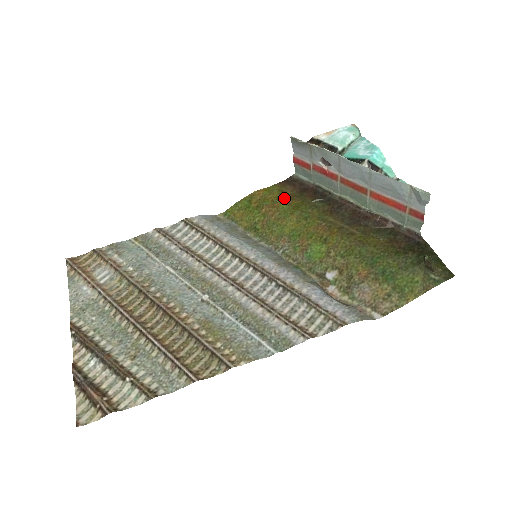
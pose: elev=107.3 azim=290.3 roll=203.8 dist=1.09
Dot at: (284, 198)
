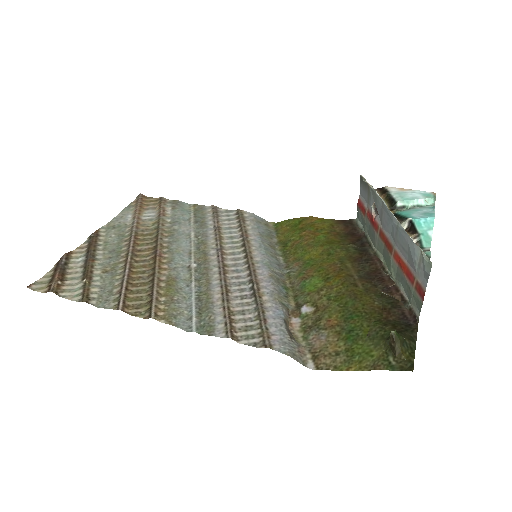
Dot at: (328, 231)
